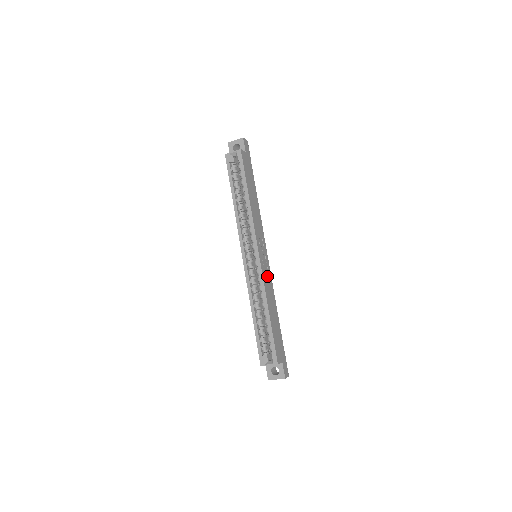
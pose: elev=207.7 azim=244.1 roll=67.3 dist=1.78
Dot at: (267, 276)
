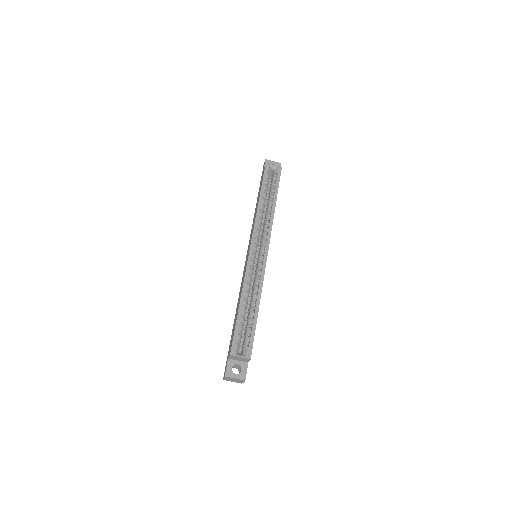
Dot at: occluded
